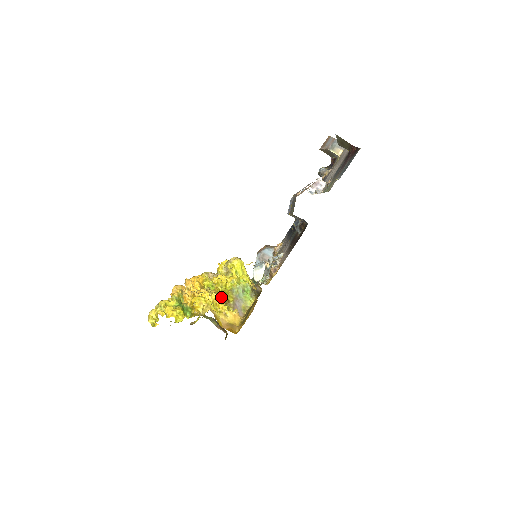
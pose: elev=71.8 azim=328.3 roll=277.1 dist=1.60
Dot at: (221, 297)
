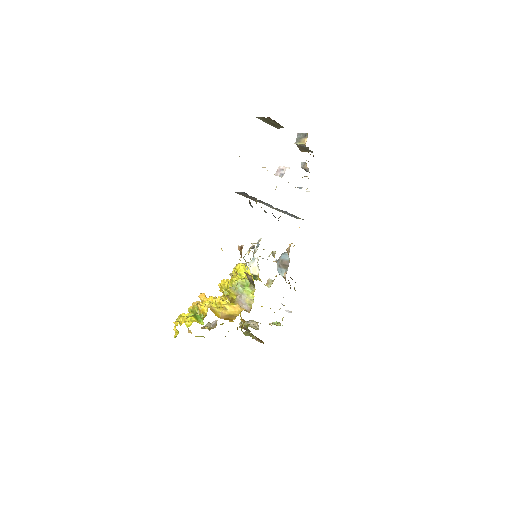
Dot at: (225, 298)
